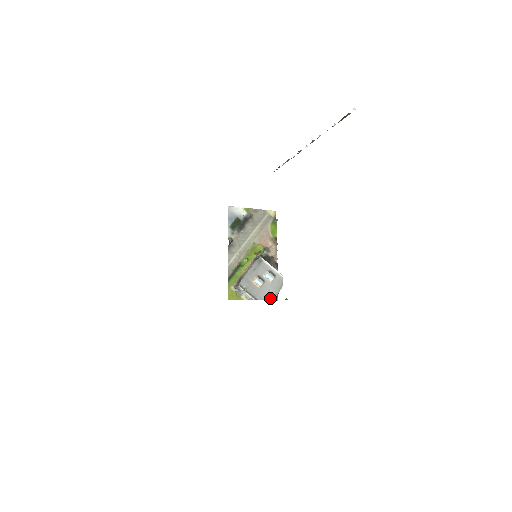
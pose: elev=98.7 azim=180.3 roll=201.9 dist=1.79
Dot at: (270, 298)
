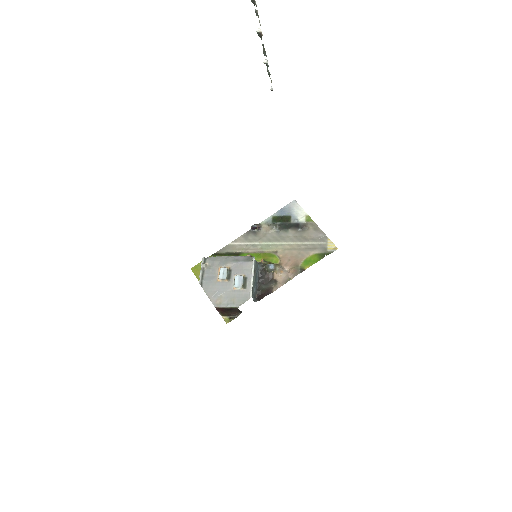
Dot at: (214, 301)
